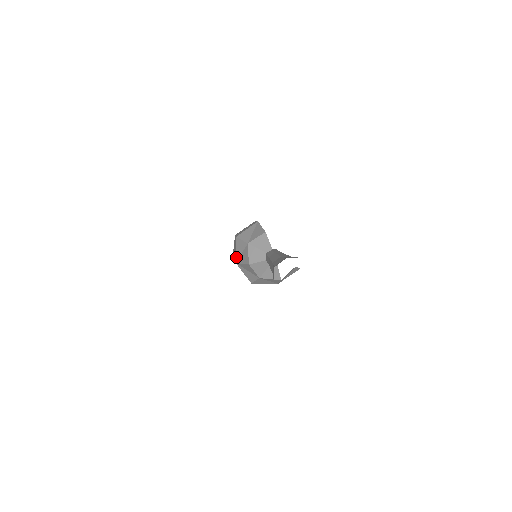
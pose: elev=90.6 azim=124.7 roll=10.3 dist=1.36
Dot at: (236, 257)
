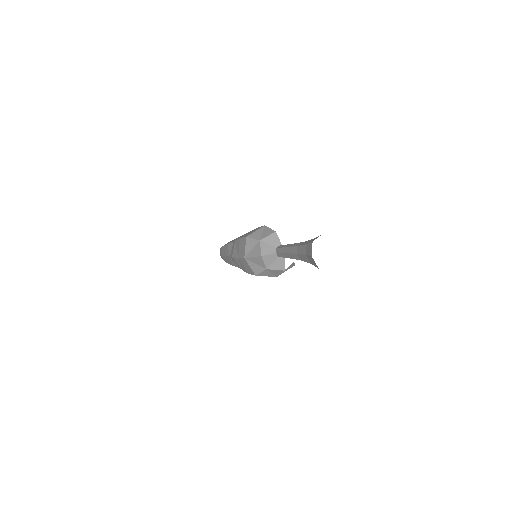
Dot at: (245, 253)
